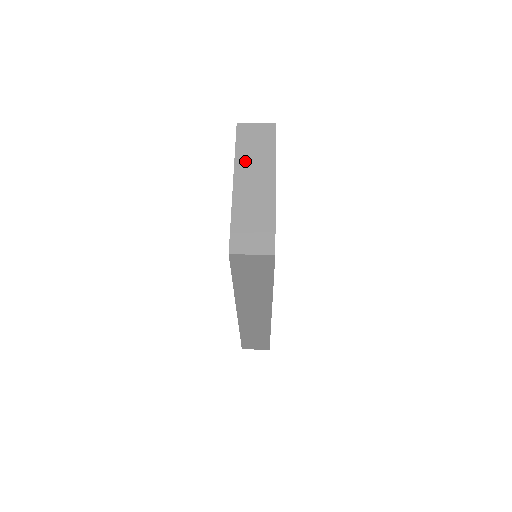
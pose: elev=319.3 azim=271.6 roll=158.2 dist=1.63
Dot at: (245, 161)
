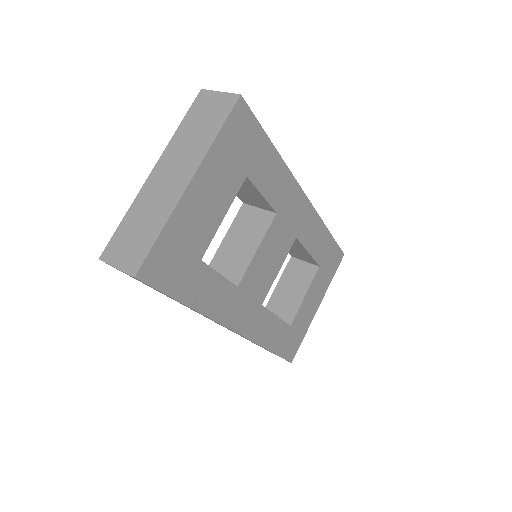
Dot at: (179, 143)
